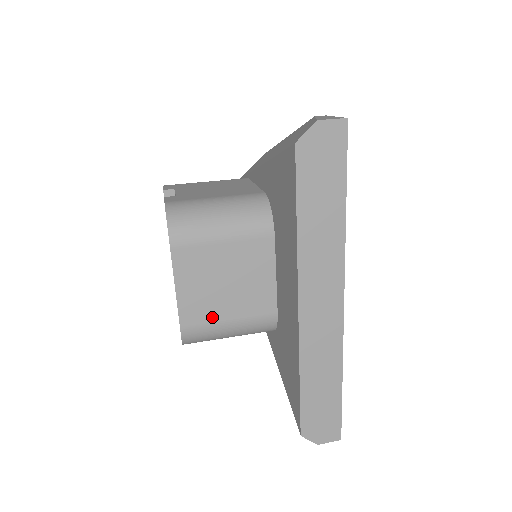
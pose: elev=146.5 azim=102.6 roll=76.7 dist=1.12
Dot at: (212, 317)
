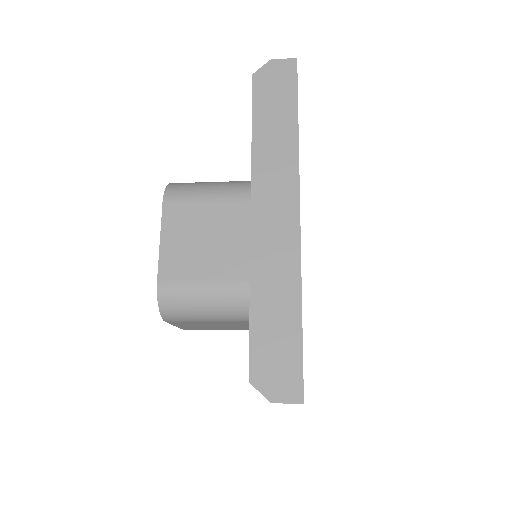
Dot at: (190, 275)
